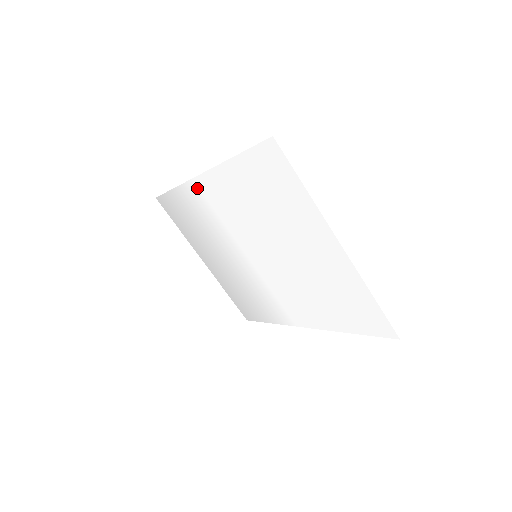
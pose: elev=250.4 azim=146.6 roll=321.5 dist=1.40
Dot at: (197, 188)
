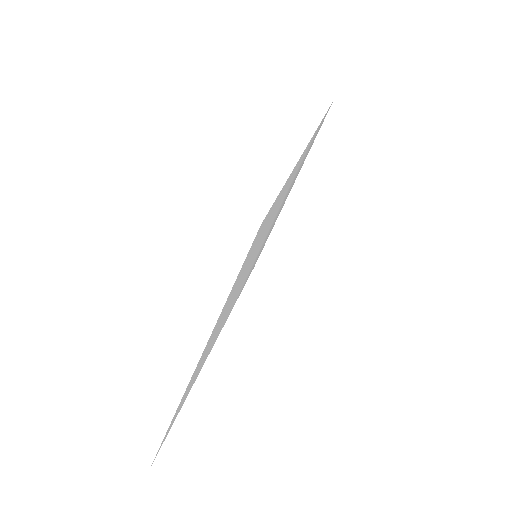
Dot at: occluded
